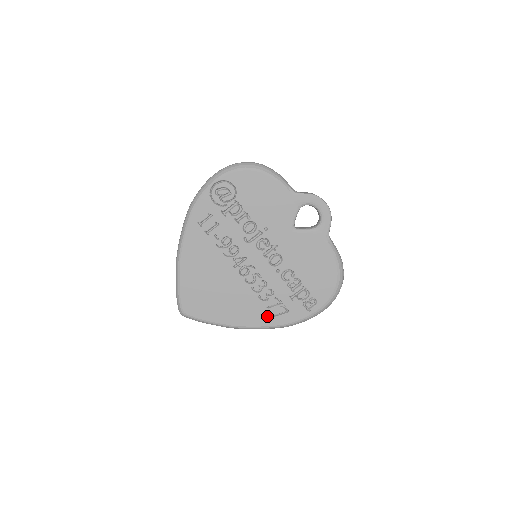
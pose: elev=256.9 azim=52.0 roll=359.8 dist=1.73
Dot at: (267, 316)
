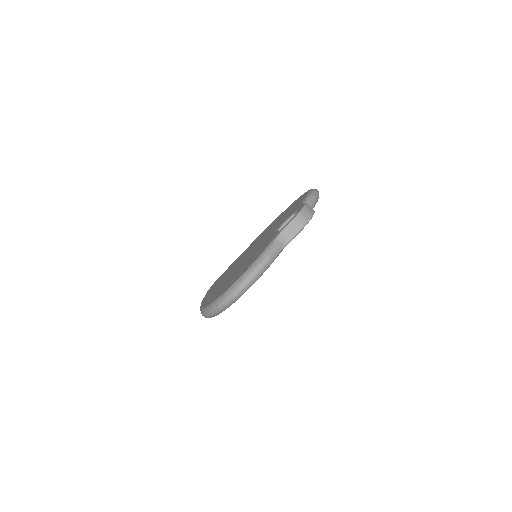
Dot at: occluded
